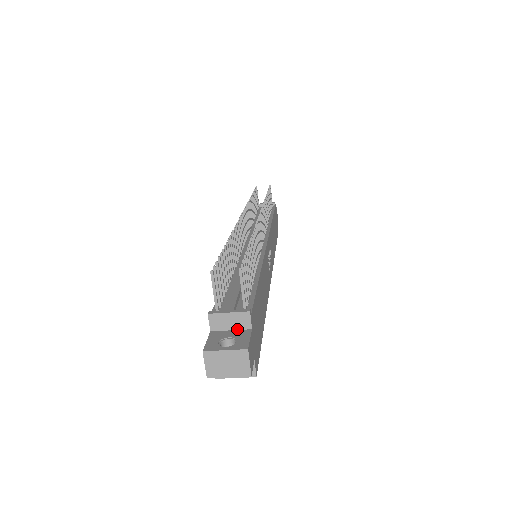
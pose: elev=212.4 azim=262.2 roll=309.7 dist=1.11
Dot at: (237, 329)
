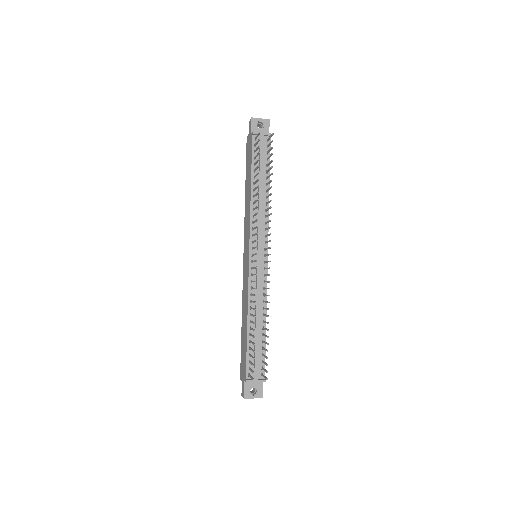
Dot at: occluded
